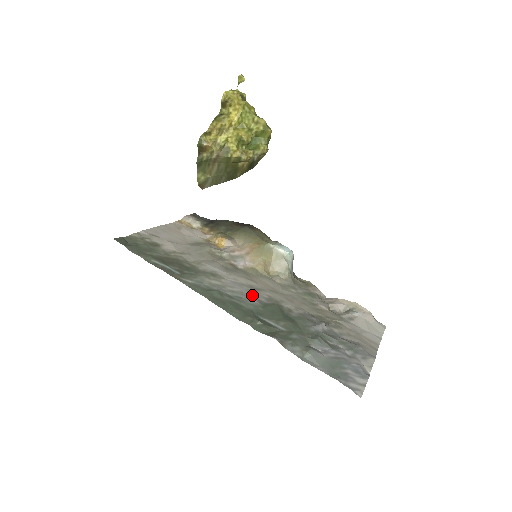
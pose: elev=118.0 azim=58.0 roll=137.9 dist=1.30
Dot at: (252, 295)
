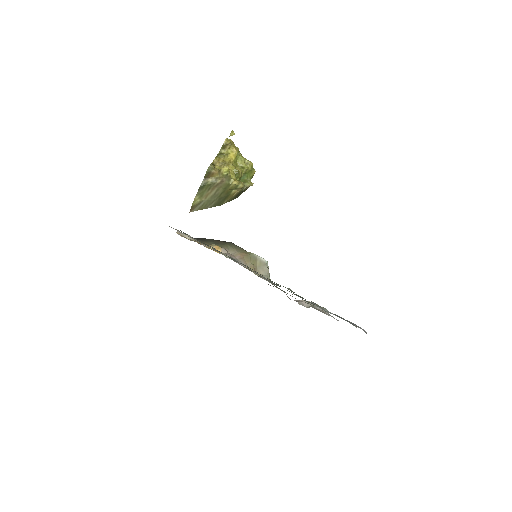
Dot at: occluded
